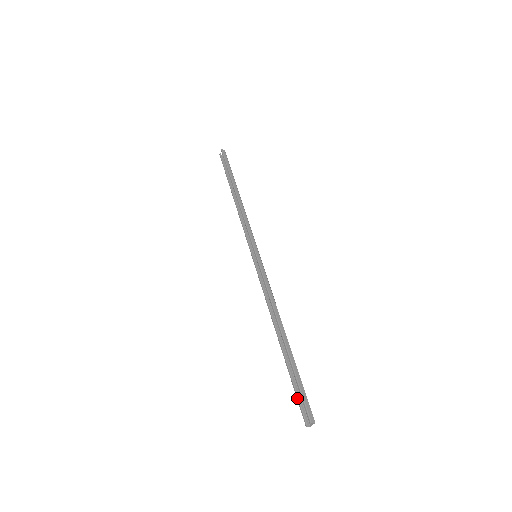
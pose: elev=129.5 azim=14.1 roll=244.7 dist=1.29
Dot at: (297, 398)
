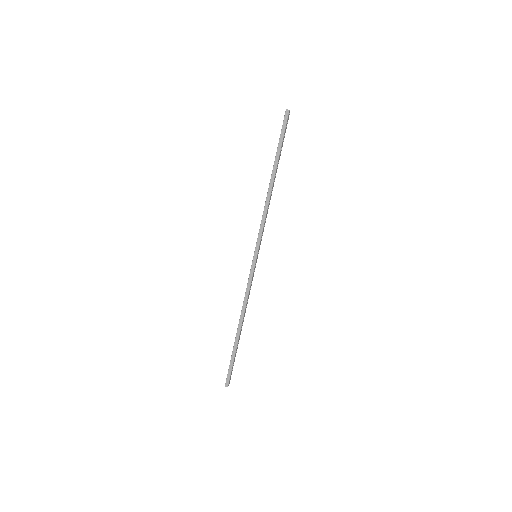
Dot at: occluded
